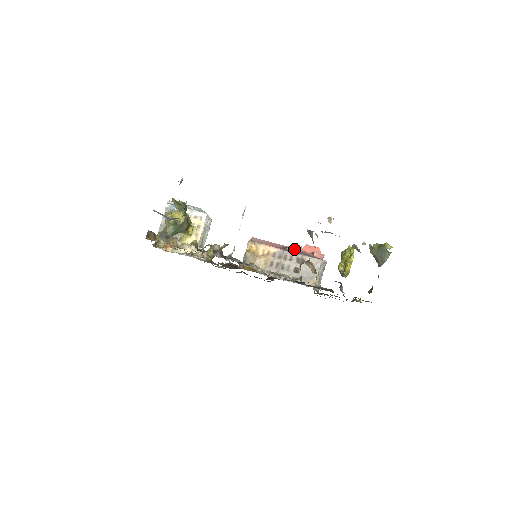
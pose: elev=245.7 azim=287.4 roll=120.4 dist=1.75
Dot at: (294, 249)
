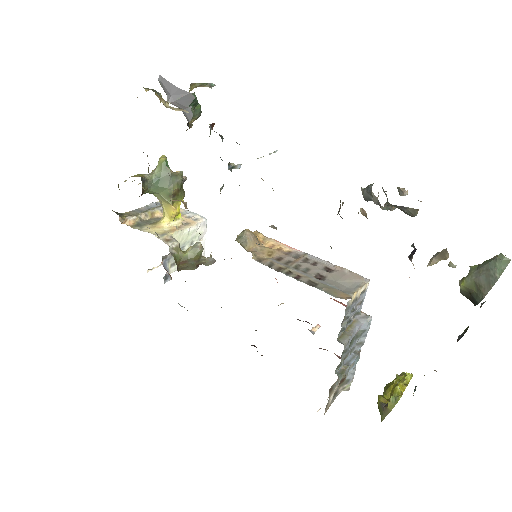
Dot at: occluded
